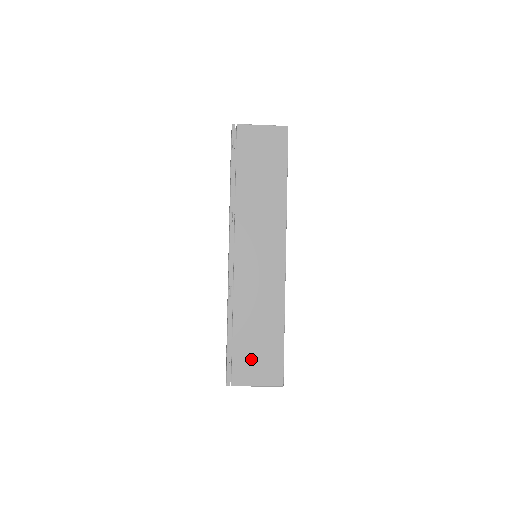
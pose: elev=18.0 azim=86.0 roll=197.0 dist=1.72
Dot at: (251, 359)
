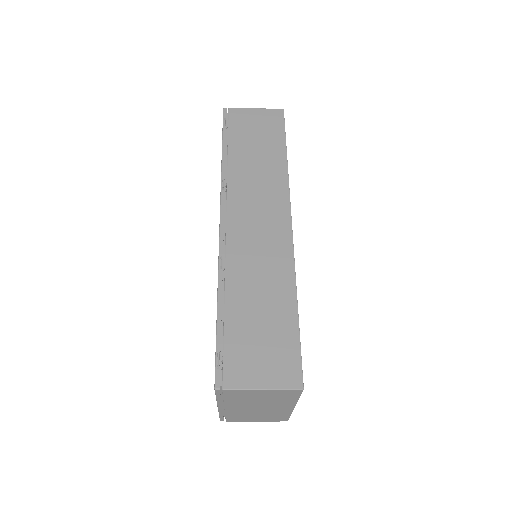
Dot at: (252, 349)
